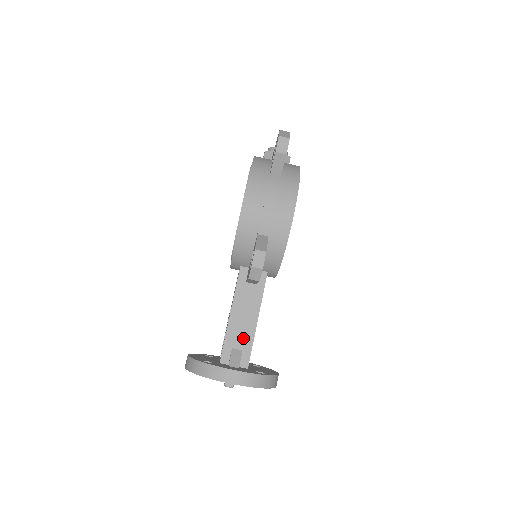
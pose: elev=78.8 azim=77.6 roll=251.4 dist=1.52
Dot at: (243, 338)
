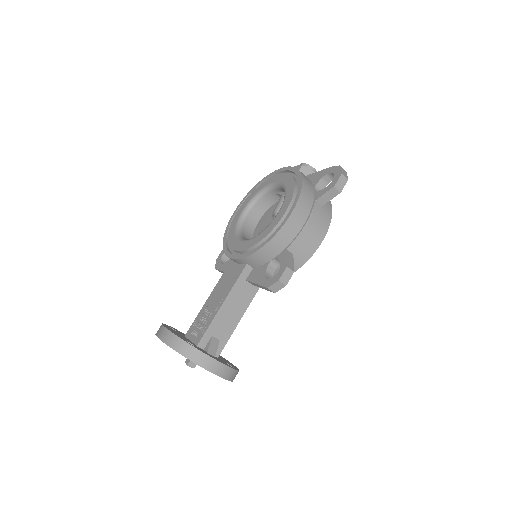
Dot at: (224, 329)
